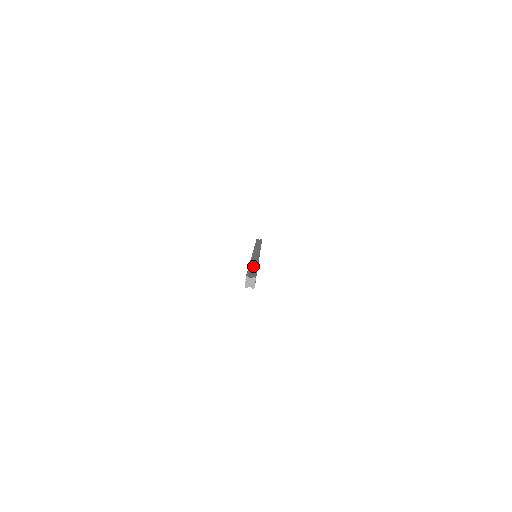
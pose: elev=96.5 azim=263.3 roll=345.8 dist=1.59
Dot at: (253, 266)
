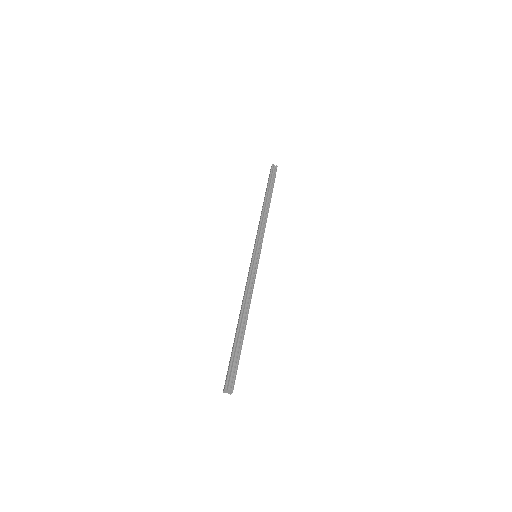
Dot at: (241, 330)
